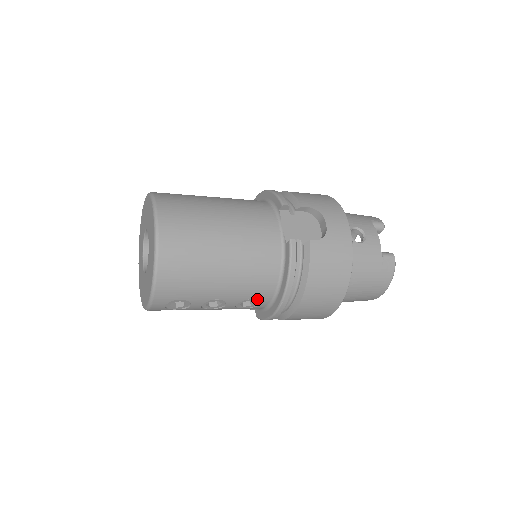
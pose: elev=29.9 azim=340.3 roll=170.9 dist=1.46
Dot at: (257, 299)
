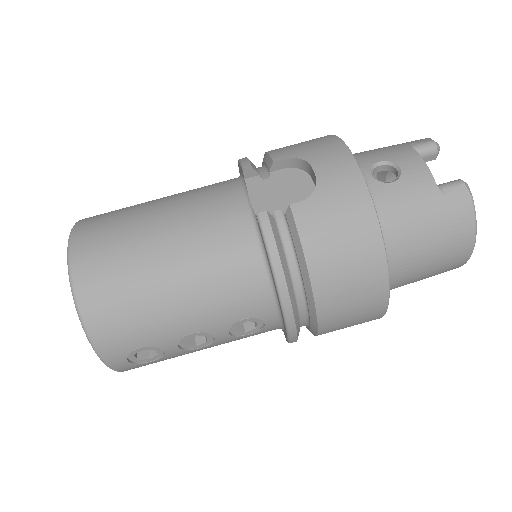
Dot at: (253, 316)
